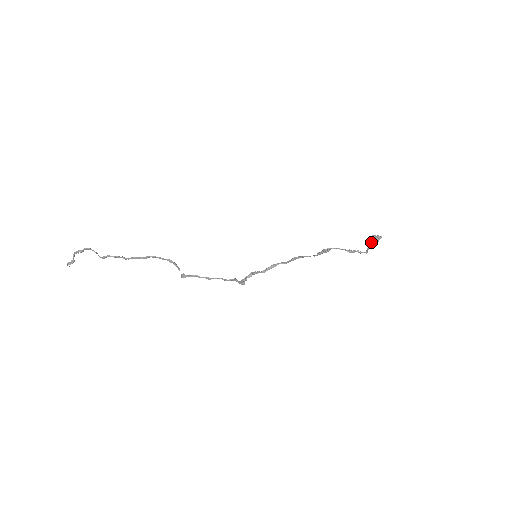
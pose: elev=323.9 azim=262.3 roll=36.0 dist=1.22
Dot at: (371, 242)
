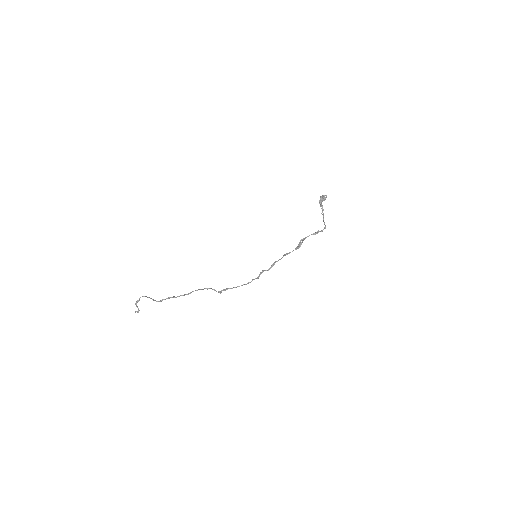
Dot at: (321, 202)
